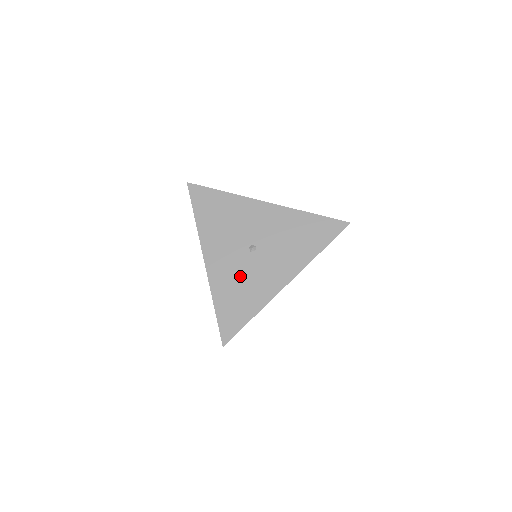
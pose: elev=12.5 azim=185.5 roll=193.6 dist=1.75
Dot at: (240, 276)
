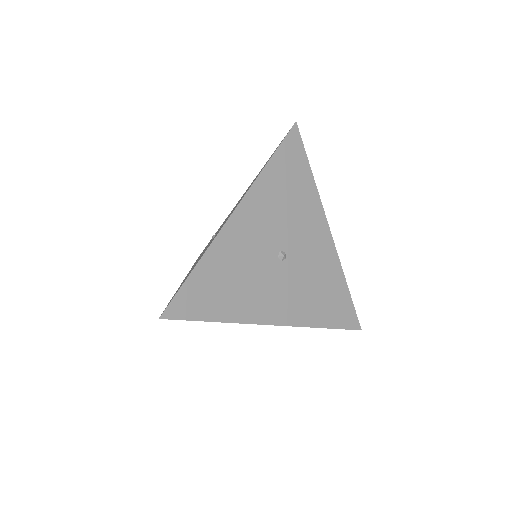
Dot at: (247, 267)
